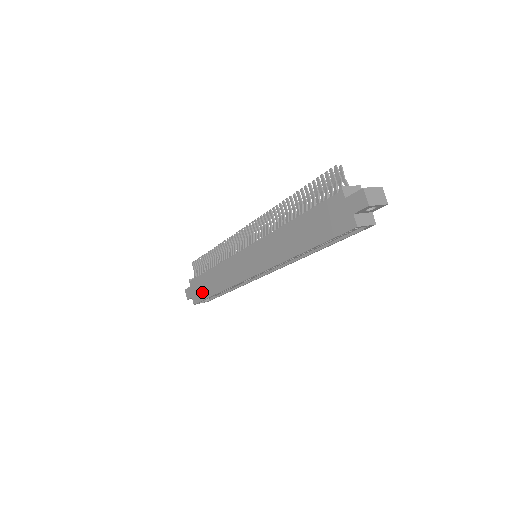
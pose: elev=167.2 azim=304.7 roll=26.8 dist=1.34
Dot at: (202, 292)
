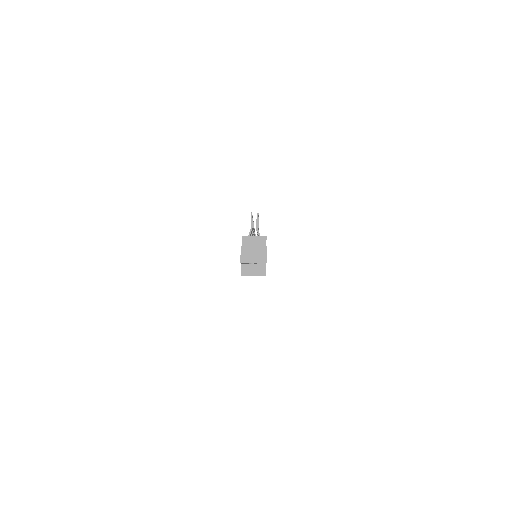
Dot at: occluded
